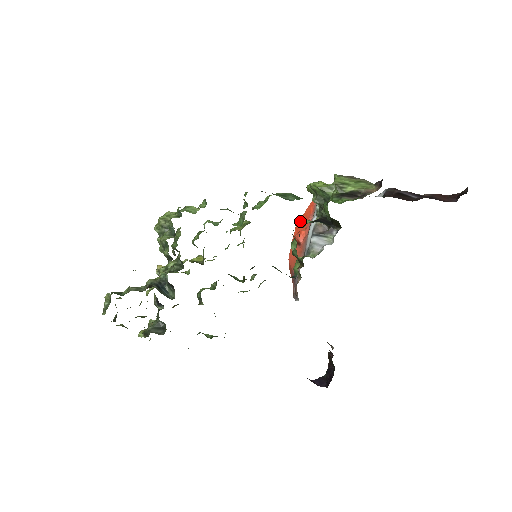
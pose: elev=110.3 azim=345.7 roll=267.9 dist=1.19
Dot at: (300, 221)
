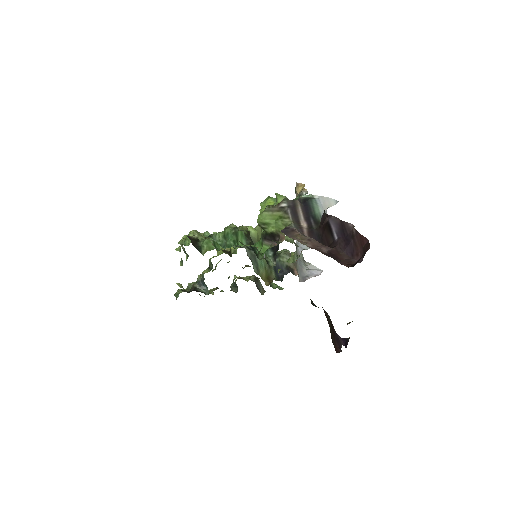
Dot at: occluded
